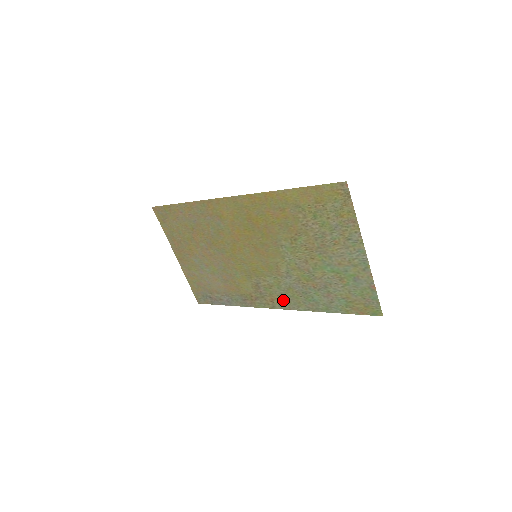
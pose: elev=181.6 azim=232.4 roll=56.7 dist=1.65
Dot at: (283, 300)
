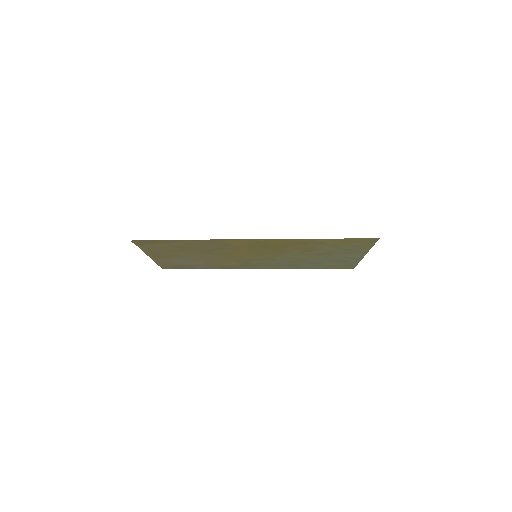
Dot at: (268, 267)
